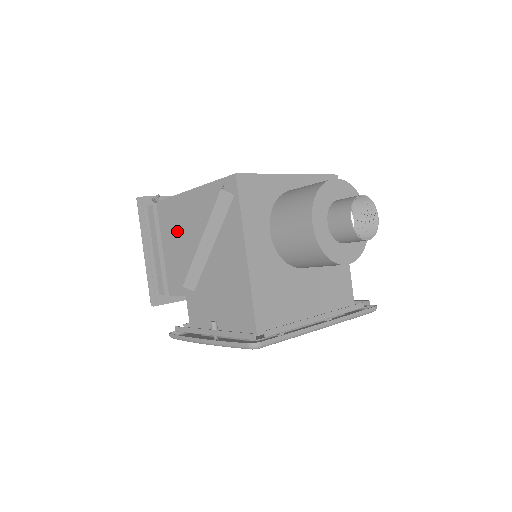
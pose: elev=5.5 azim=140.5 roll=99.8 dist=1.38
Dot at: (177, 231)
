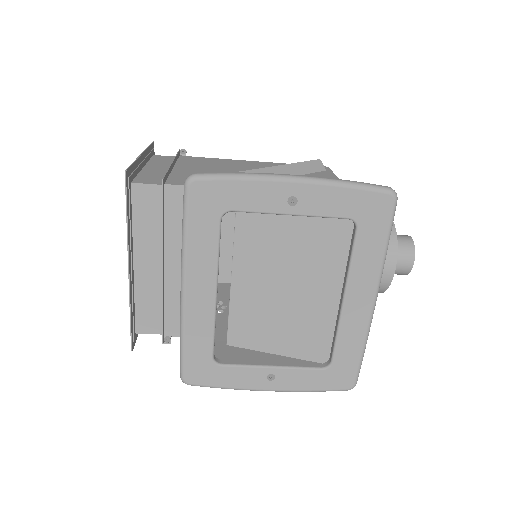
Dot at: (216, 167)
